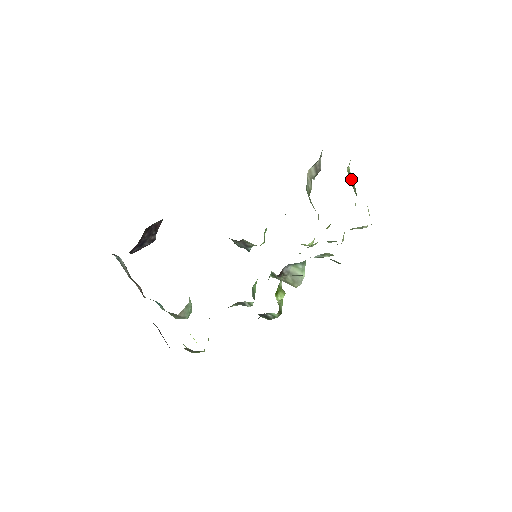
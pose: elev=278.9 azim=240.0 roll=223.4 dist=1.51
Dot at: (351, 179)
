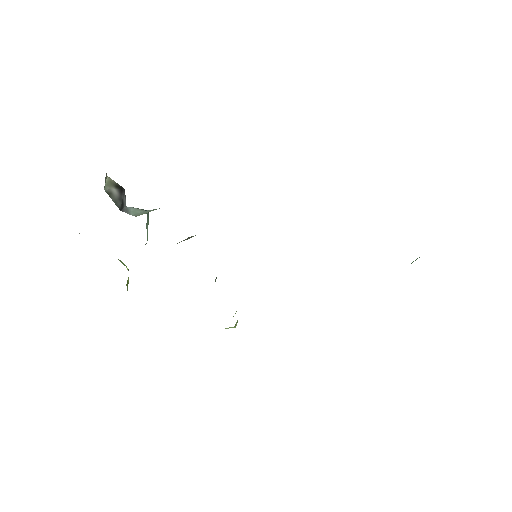
Dot at: occluded
